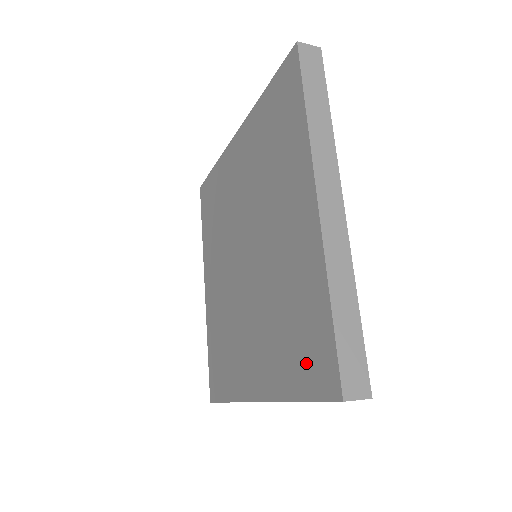
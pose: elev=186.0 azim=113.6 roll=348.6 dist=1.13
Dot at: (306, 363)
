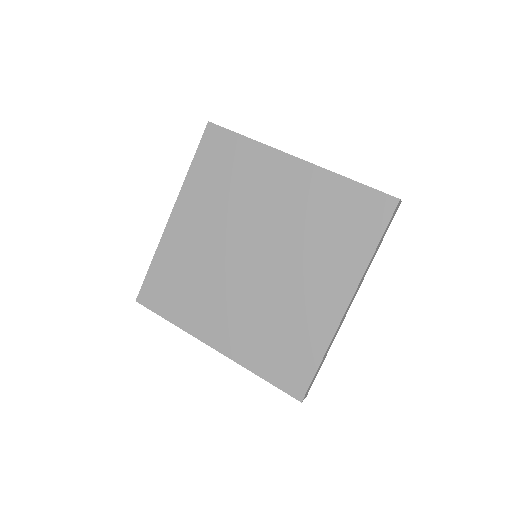
Dot at: (282, 367)
